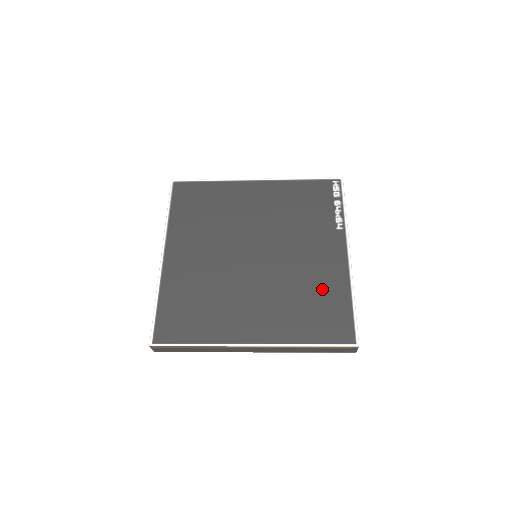
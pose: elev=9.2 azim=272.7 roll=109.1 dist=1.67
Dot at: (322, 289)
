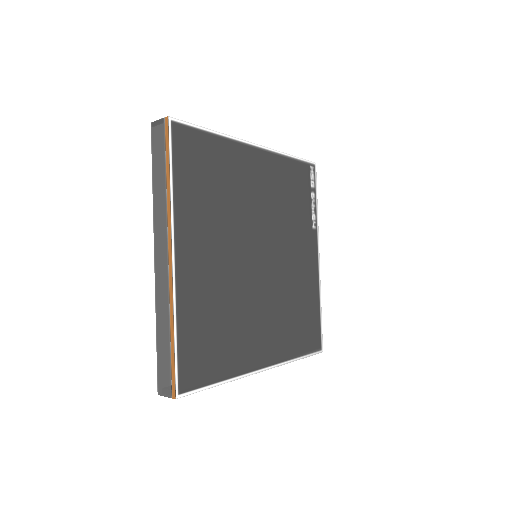
Dot at: (305, 298)
